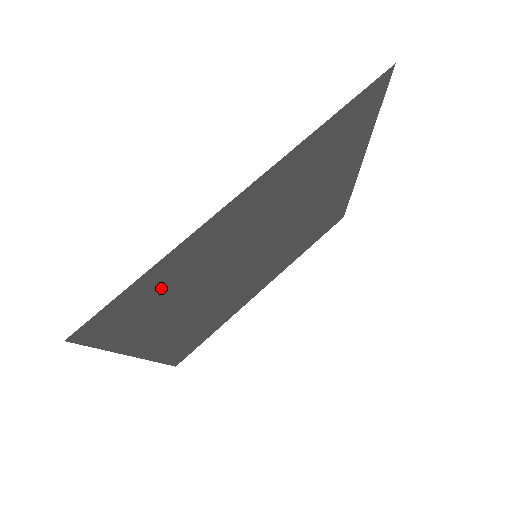
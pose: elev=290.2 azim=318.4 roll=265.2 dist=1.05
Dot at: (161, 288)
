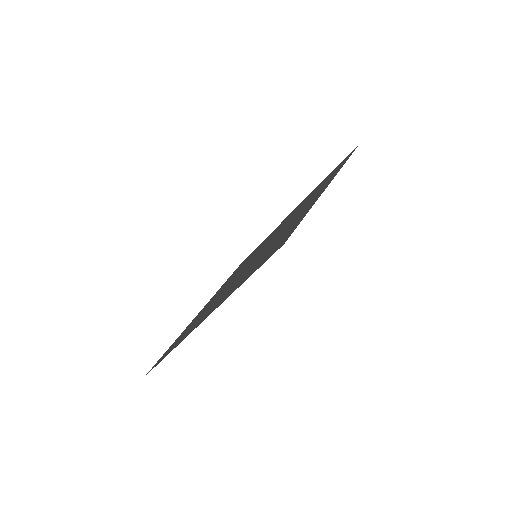
Dot at: (281, 238)
